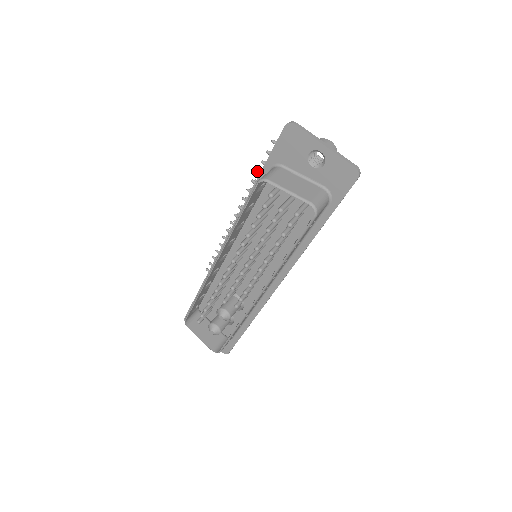
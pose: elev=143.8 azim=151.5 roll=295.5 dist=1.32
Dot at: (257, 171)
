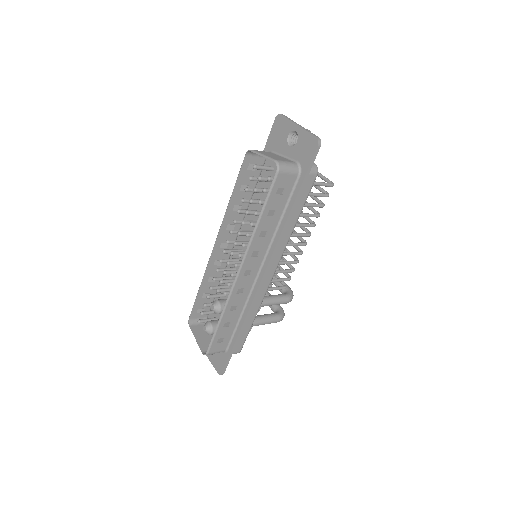
Dot at: occluded
